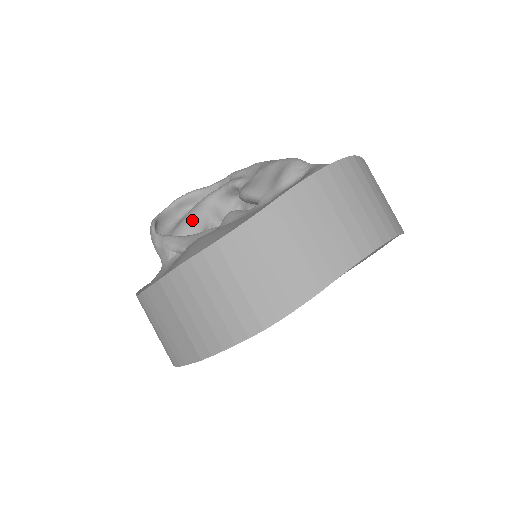
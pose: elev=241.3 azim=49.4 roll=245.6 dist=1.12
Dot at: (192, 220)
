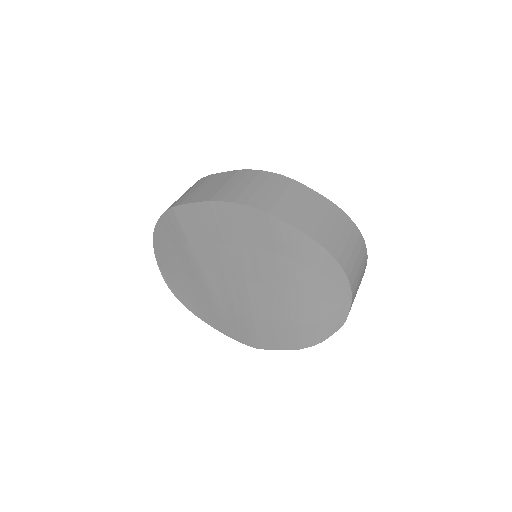
Dot at: occluded
